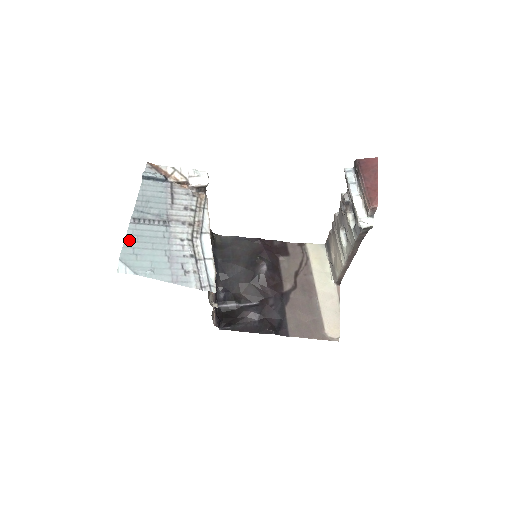
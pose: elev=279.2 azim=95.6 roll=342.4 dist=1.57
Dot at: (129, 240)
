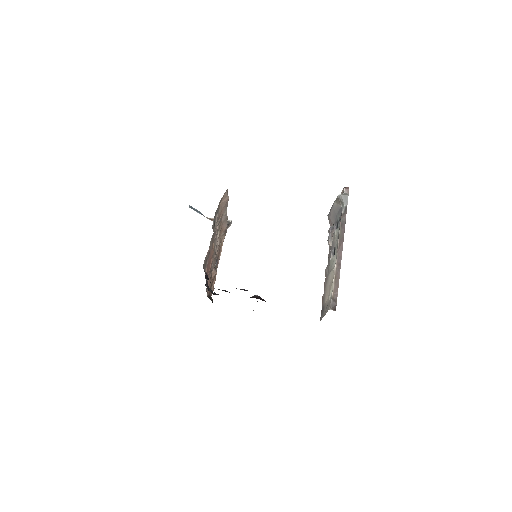
Dot at: occluded
